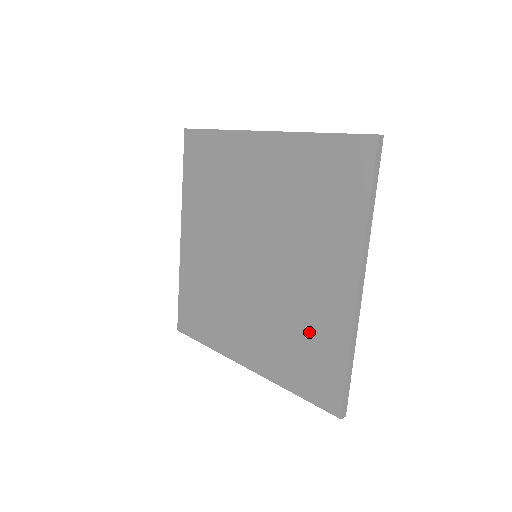
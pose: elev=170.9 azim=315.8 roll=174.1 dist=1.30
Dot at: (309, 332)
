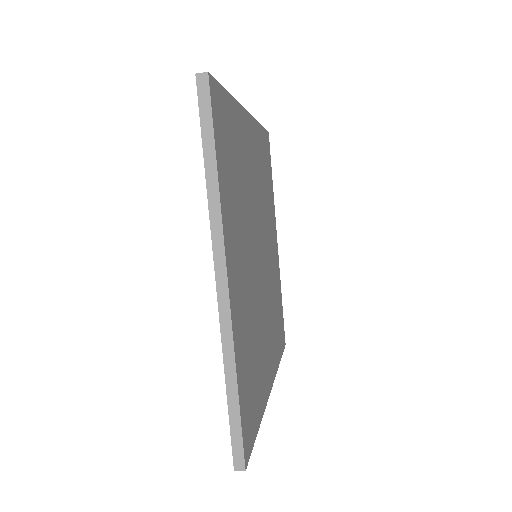
Dot at: occluded
